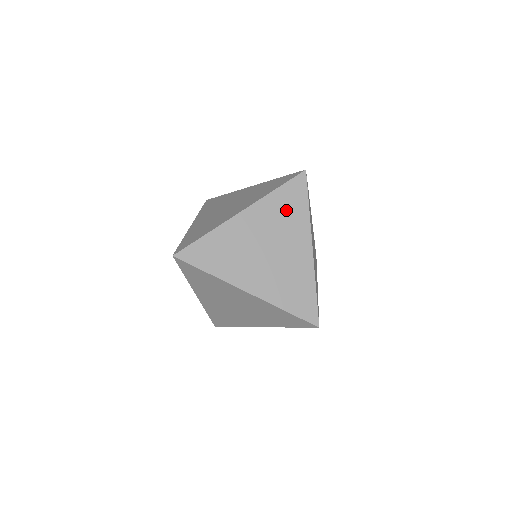
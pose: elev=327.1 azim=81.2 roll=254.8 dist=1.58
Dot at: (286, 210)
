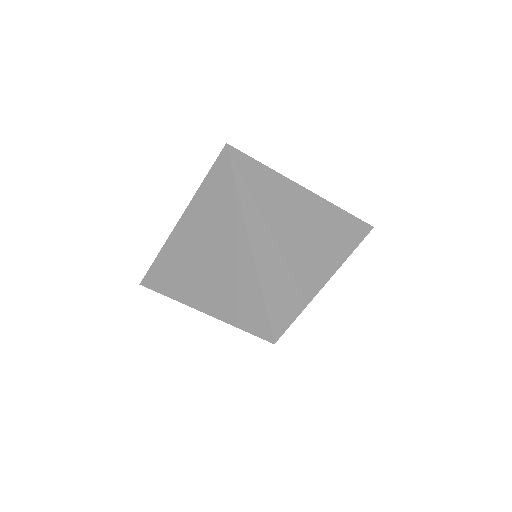
Dot at: occluded
